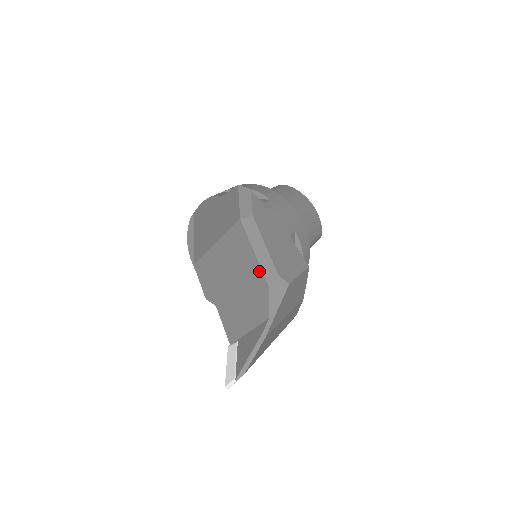
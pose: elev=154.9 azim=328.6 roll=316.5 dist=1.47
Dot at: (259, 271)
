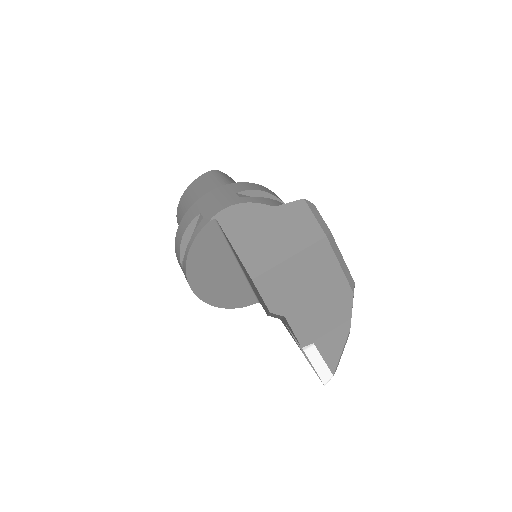
Dot at: (345, 282)
